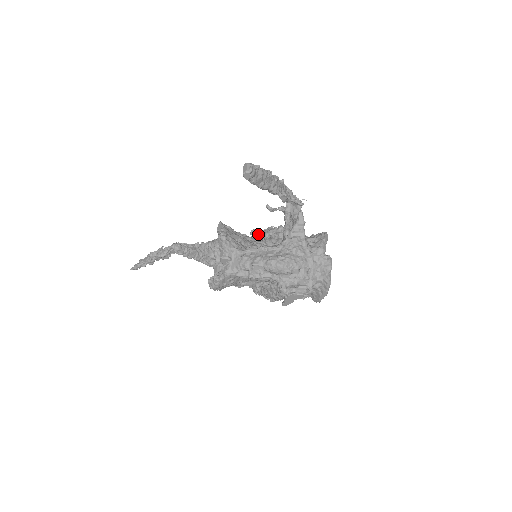
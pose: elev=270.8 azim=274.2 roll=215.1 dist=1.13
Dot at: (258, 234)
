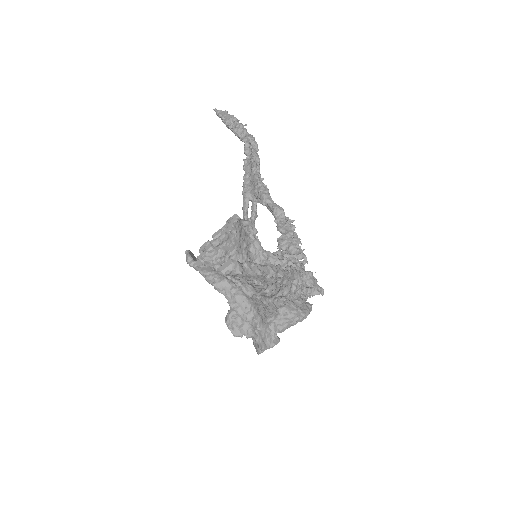
Dot at: (286, 233)
